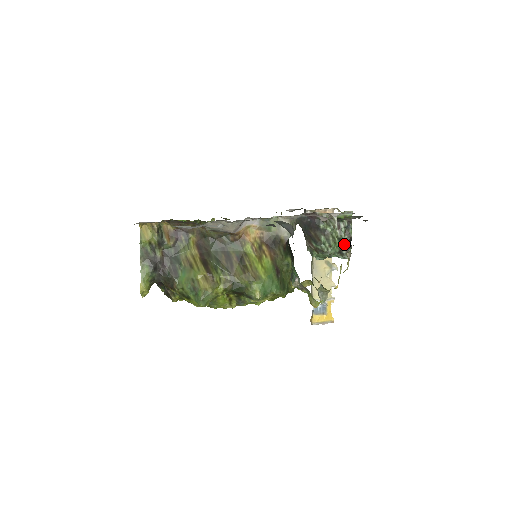
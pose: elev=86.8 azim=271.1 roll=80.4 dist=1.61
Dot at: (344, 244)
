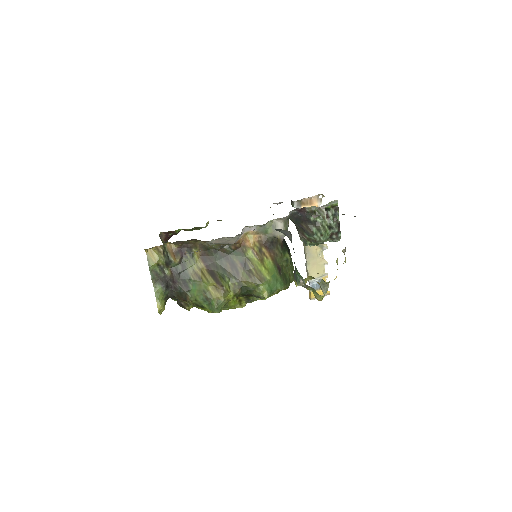
Dot at: (333, 230)
